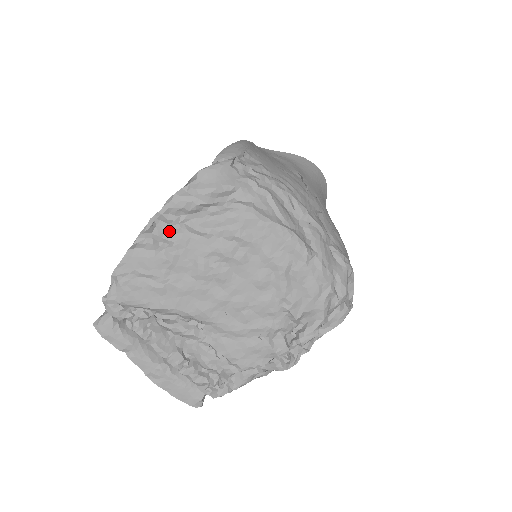
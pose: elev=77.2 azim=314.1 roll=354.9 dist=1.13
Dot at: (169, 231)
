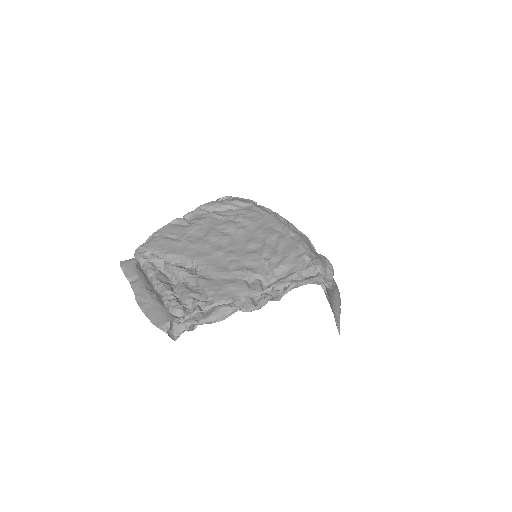
Dot at: (199, 217)
